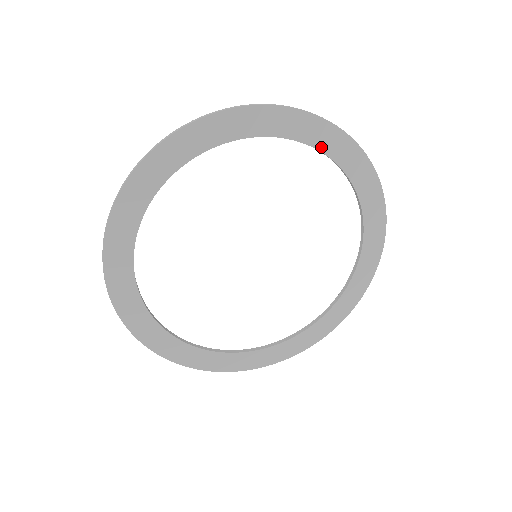
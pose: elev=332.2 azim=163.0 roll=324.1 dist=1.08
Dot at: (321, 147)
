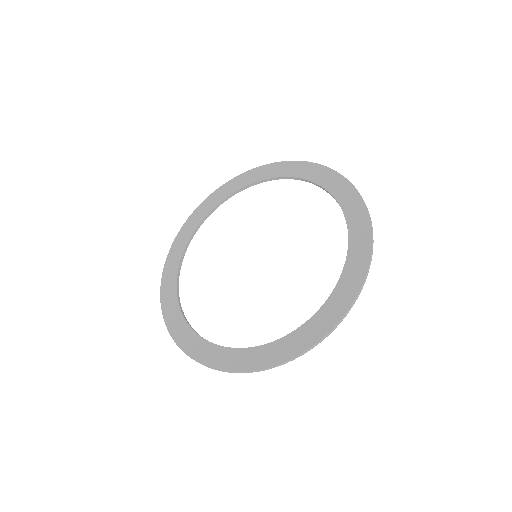
Dot at: (330, 189)
